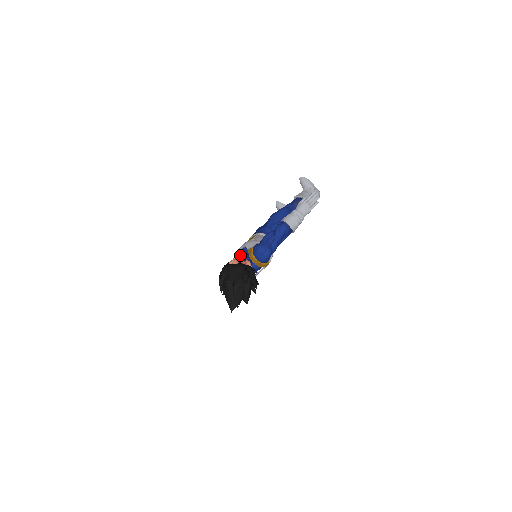
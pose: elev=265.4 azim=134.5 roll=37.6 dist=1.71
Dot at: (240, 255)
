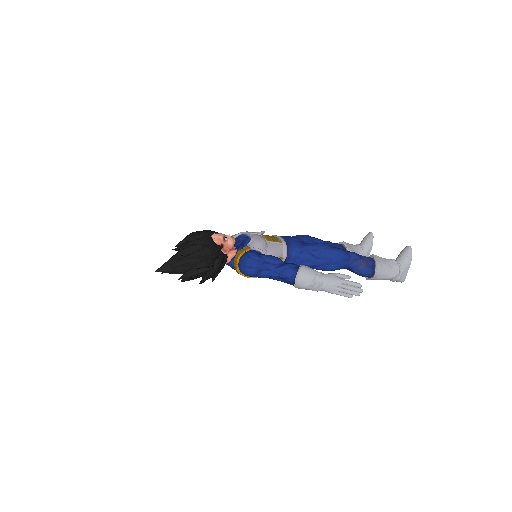
Dot at: (242, 238)
